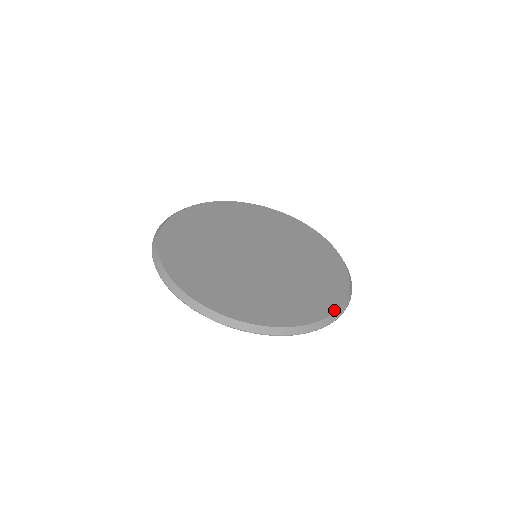
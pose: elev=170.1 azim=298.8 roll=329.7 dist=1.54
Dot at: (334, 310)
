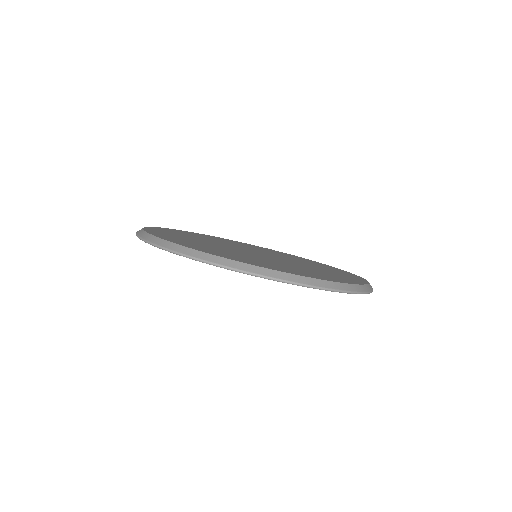
Dot at: occluded
